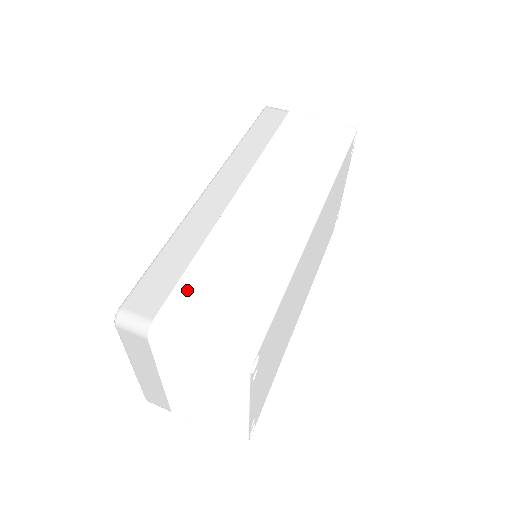
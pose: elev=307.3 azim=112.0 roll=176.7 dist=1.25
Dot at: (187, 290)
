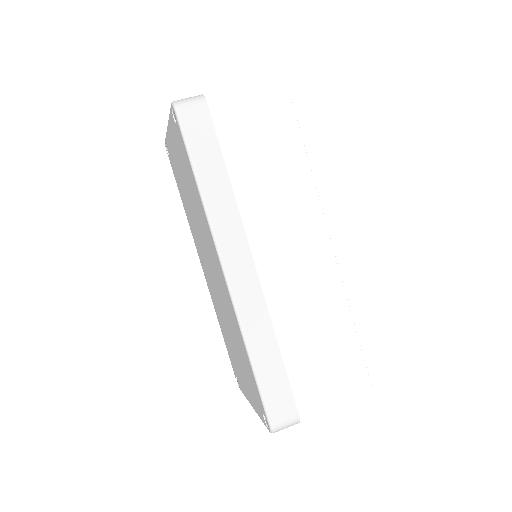
Dot at: (300, 379)
